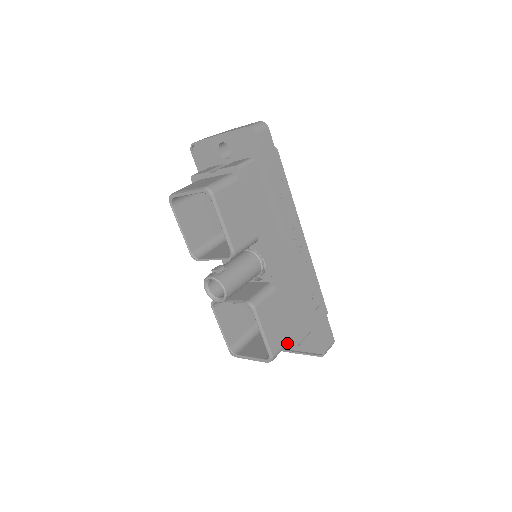
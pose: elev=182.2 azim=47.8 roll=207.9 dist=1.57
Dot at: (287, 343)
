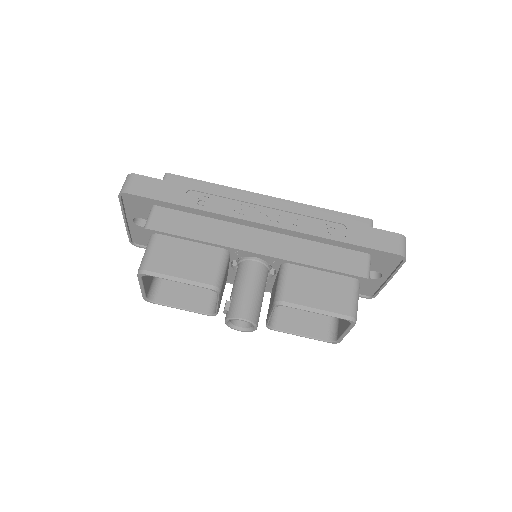
Dot at: (354, 290)
